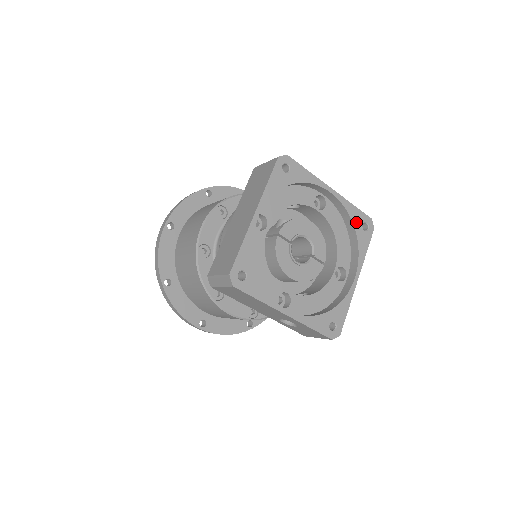
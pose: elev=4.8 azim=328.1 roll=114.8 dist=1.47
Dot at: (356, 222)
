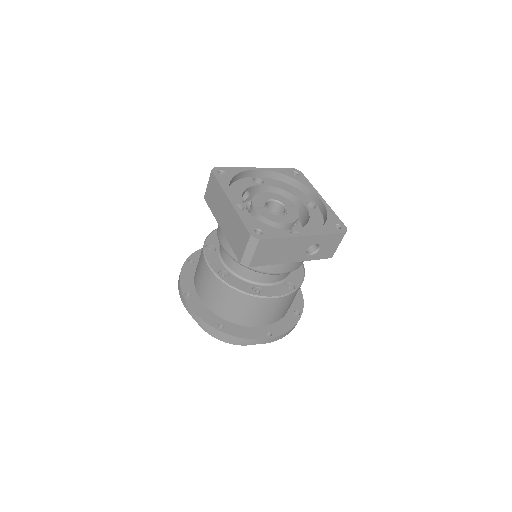
Dot at: (288, 174)
